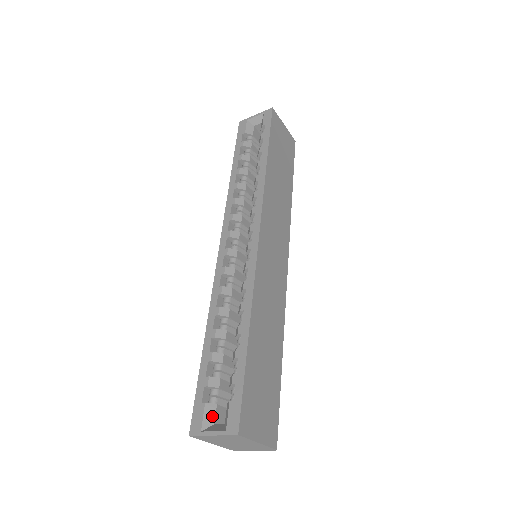
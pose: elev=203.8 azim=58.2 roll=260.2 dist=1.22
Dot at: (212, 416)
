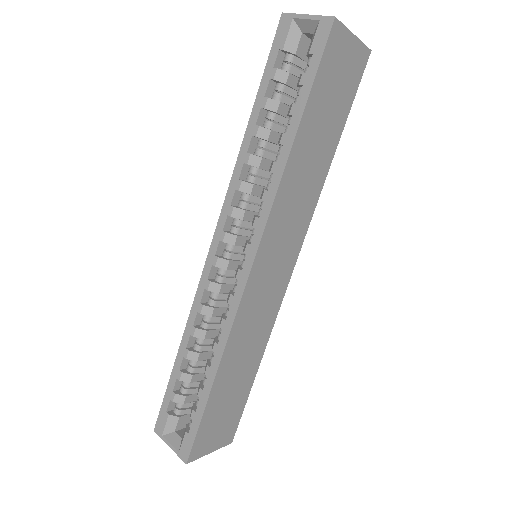
Dot at: (173, 426)
